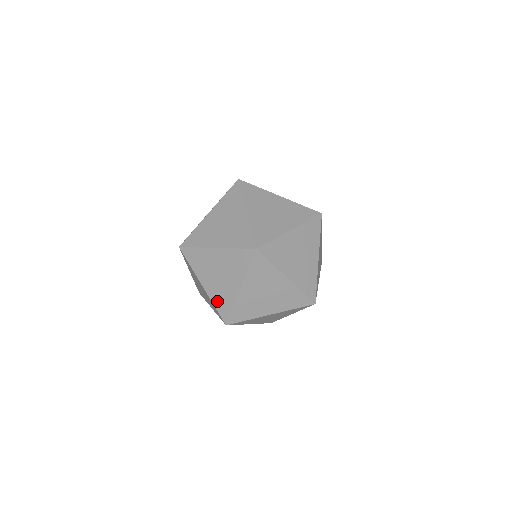
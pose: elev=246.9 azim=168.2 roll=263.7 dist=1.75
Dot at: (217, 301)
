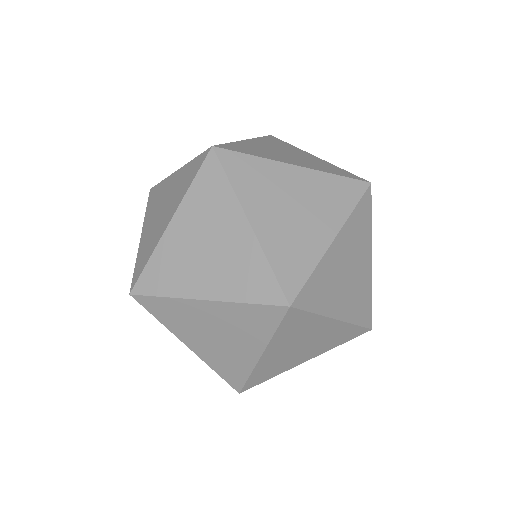
Dot at: (241, 289)
